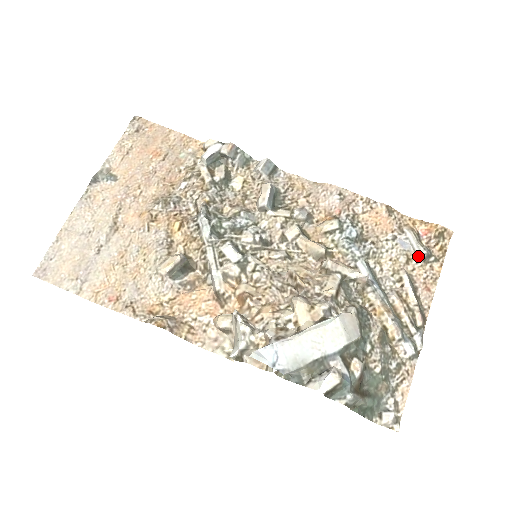
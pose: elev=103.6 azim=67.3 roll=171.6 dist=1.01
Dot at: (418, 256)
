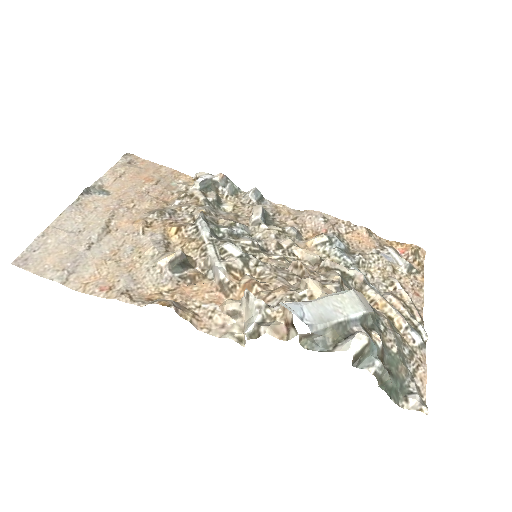
Dot at: (402, 267)
